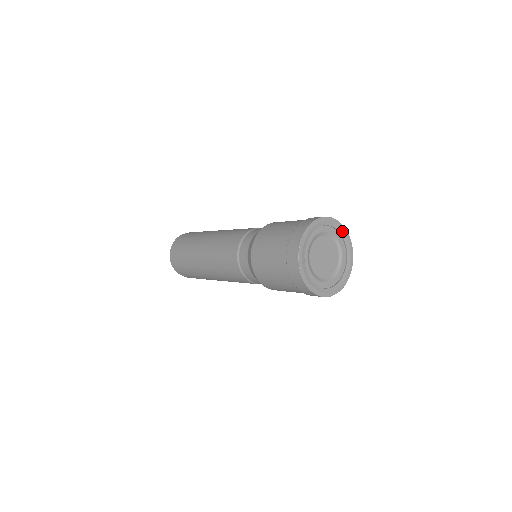
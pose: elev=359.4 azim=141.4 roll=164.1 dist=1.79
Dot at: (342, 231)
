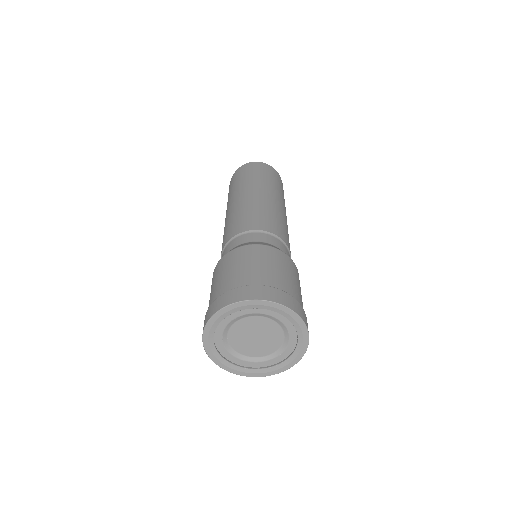
Dot at: (290, 316)
